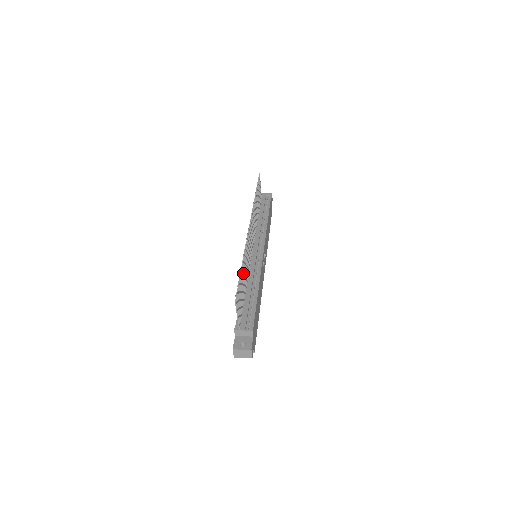
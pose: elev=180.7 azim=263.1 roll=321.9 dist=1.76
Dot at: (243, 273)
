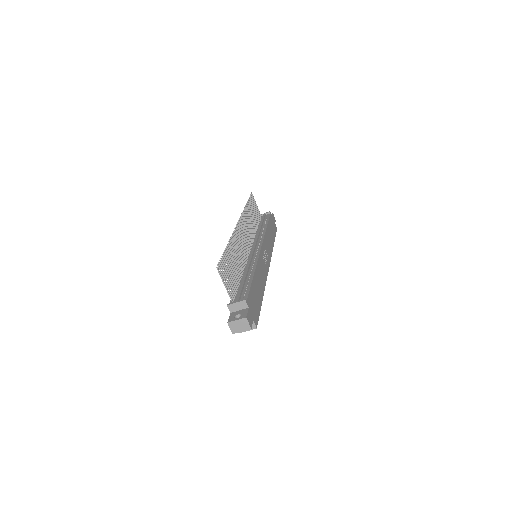
Dot at: (232, 256)
